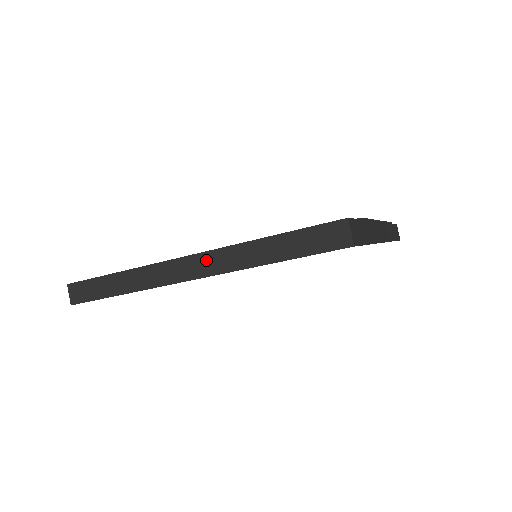
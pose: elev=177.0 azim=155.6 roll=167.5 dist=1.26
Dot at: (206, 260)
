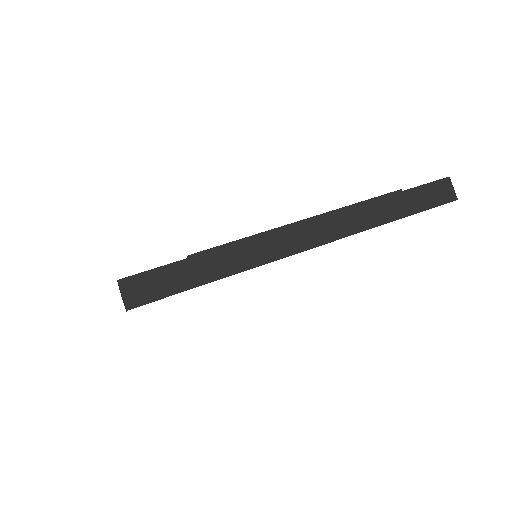
Dot at: occluded
